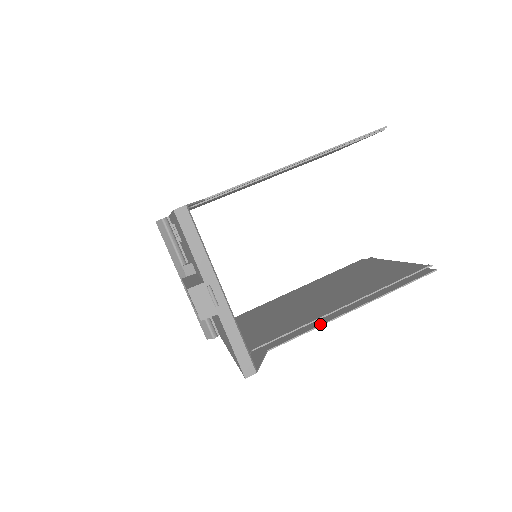
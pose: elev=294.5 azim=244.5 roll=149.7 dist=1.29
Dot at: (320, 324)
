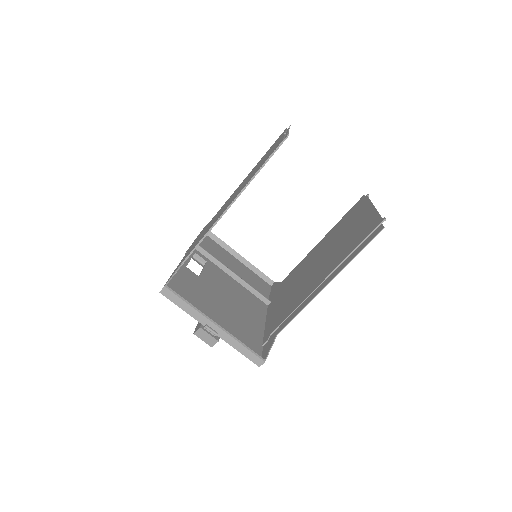
Dot at: (306, 305)
